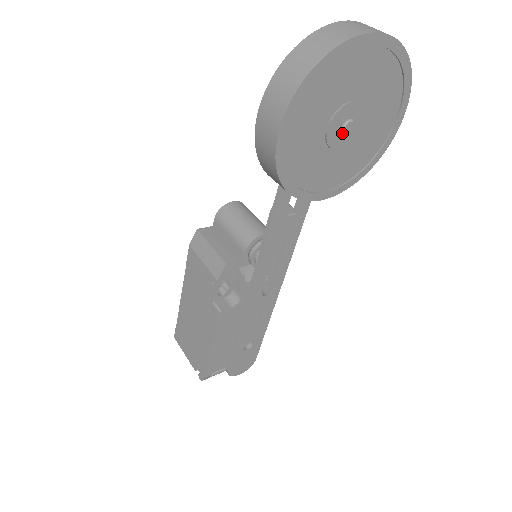
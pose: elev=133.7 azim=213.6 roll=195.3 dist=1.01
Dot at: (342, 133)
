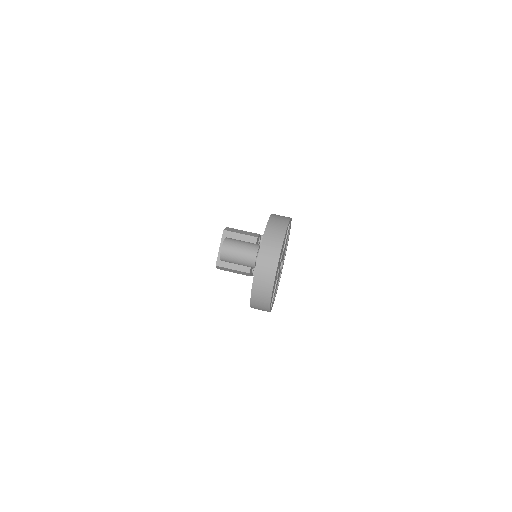
Dot at: (281, 269)
